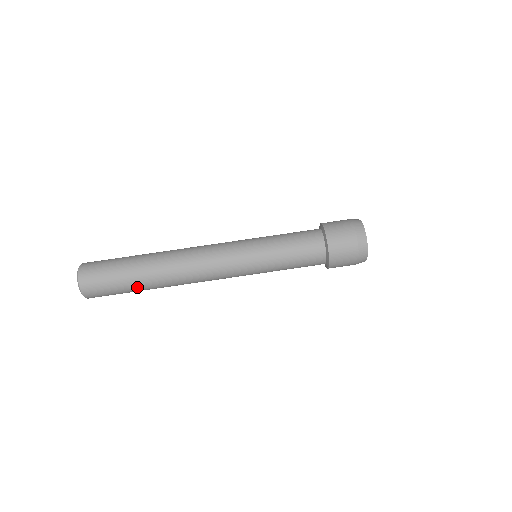
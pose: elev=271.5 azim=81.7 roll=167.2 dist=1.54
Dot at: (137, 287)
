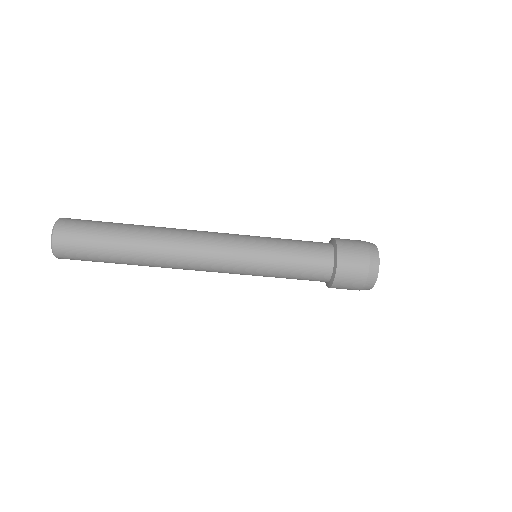
Dot at: (120, 263)
